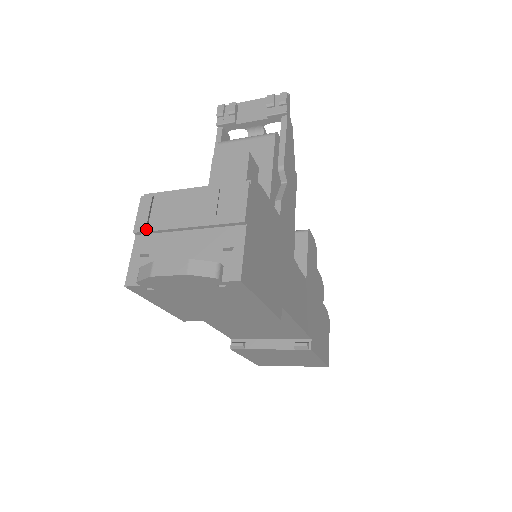
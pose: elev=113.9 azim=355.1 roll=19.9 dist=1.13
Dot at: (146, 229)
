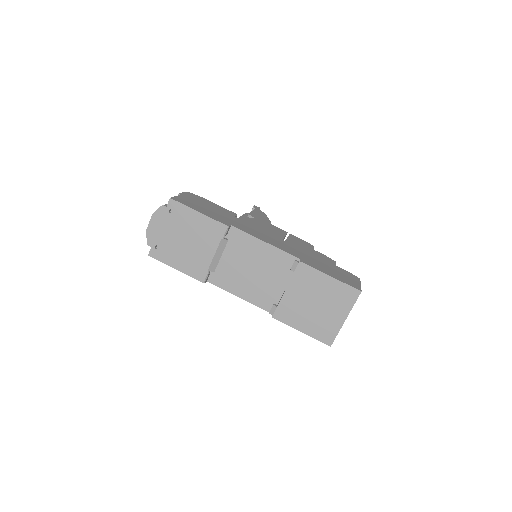
Dot at: occluded
